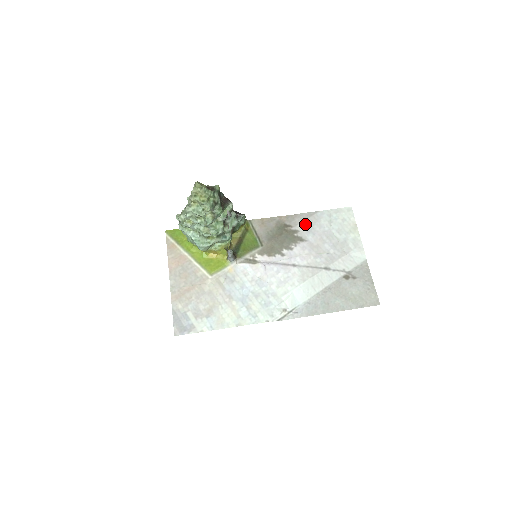
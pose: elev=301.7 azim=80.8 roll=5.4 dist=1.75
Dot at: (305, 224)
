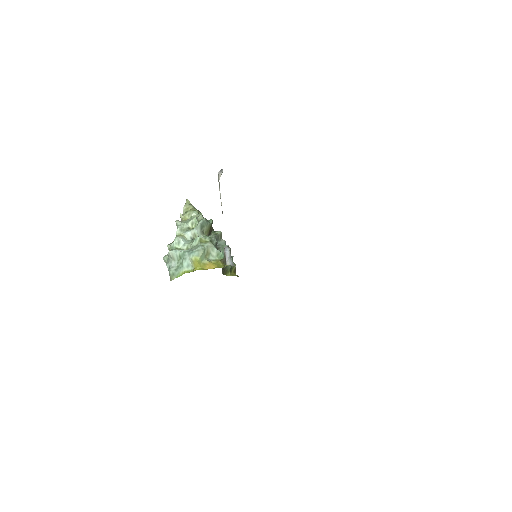
Dot at: occluded
